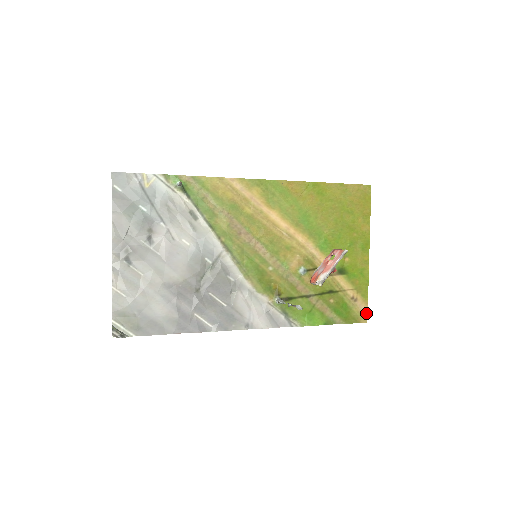
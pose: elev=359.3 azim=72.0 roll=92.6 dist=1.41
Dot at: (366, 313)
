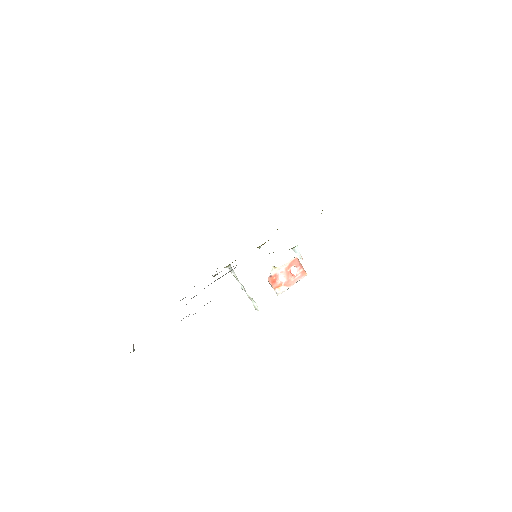
Dot at: occluded
